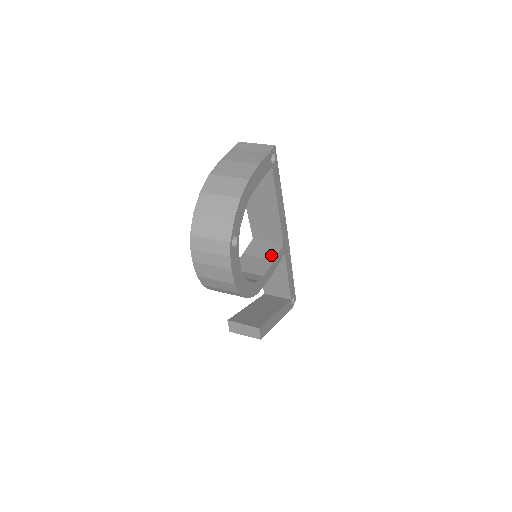
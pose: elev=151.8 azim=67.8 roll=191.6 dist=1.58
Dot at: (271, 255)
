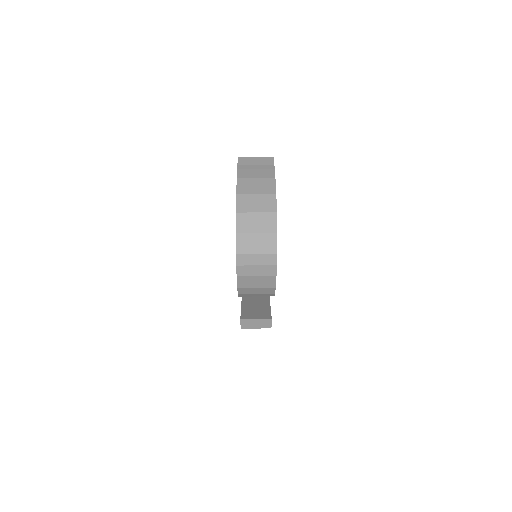
Dot at: occluded
